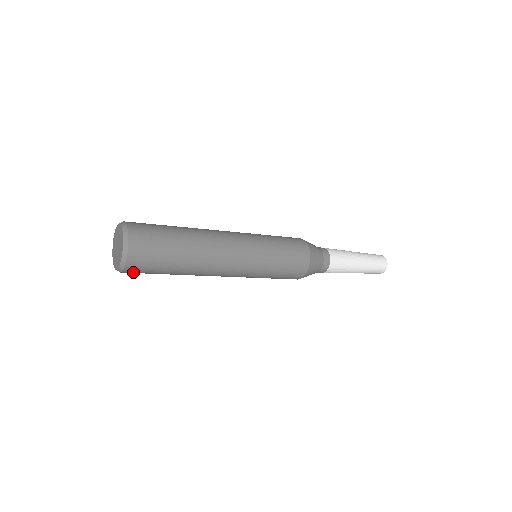
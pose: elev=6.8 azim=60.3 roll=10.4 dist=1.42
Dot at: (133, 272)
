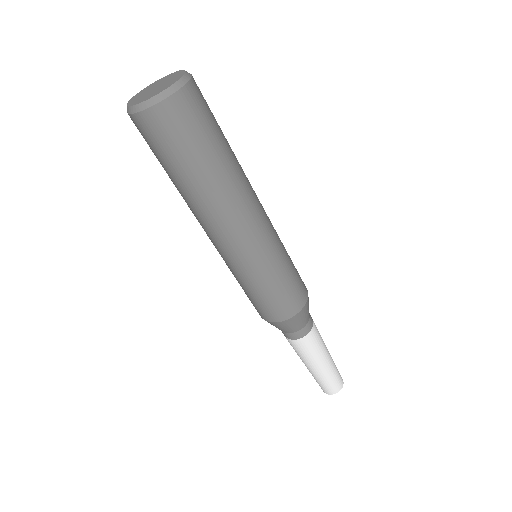
Dot at: (151, 126)
